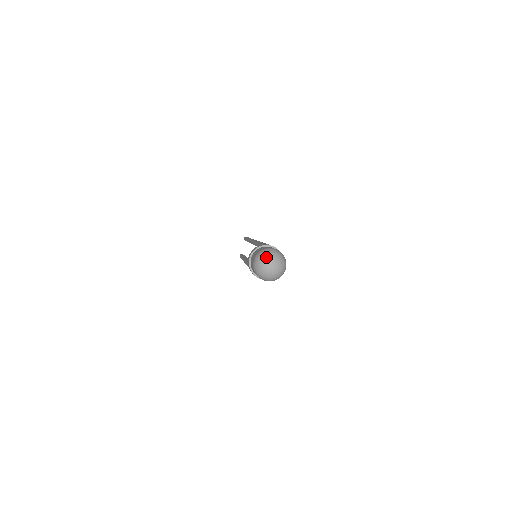
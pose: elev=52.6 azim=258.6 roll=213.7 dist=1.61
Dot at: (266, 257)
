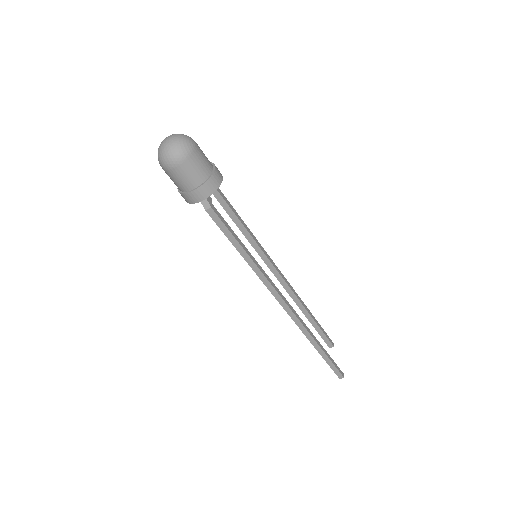
Dot at: occluded
